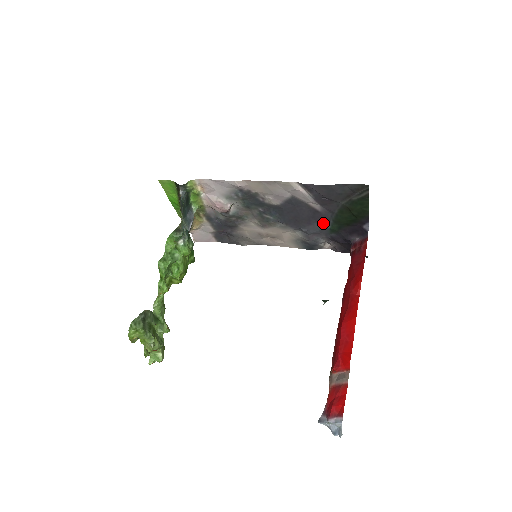
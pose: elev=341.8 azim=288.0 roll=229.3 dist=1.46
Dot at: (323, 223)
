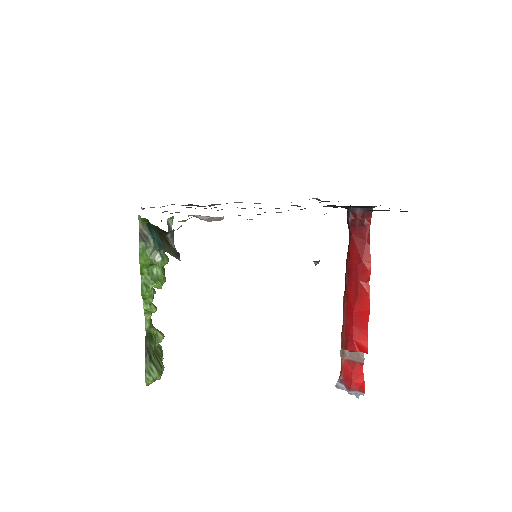
Dot at: occluded
